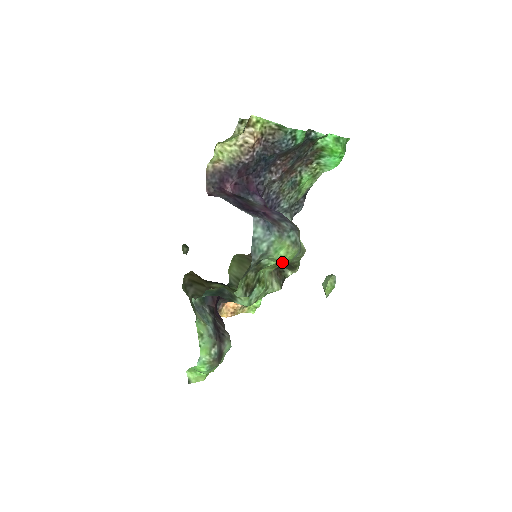
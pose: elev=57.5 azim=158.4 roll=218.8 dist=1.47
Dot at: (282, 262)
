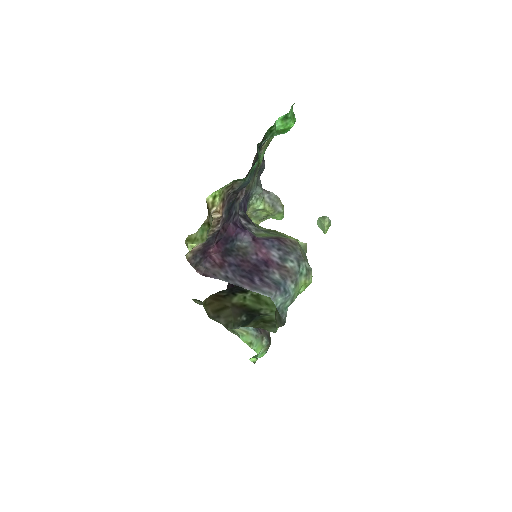
Dot at: occluded
